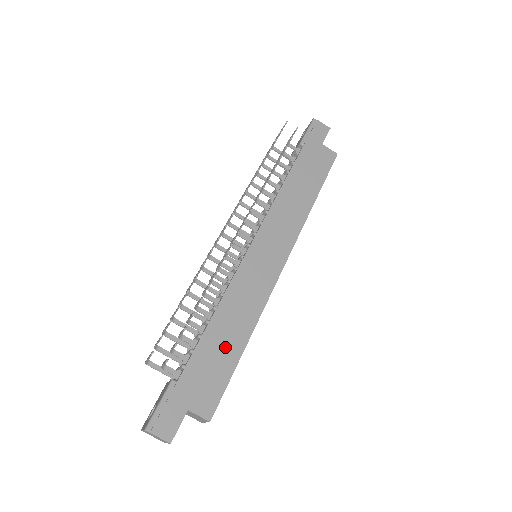
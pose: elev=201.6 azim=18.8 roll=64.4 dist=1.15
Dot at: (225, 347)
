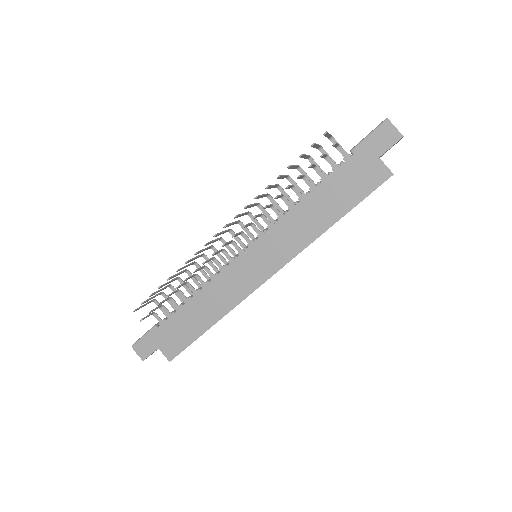
Dot at: (195, 321)
